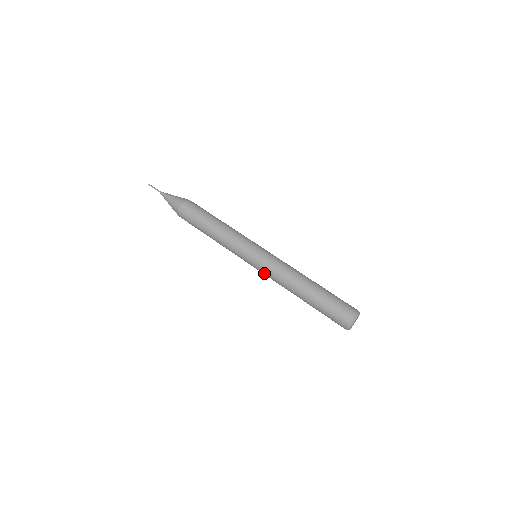
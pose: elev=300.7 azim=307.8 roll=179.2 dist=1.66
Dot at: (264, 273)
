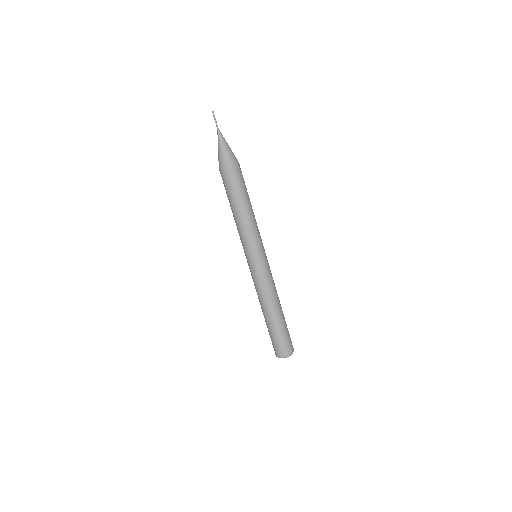
Dot at: (251, 275)
